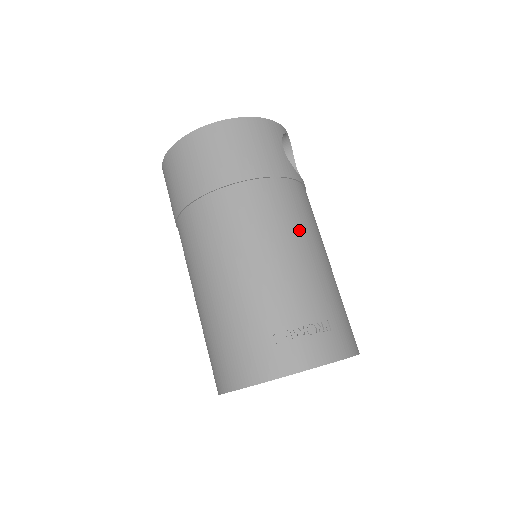
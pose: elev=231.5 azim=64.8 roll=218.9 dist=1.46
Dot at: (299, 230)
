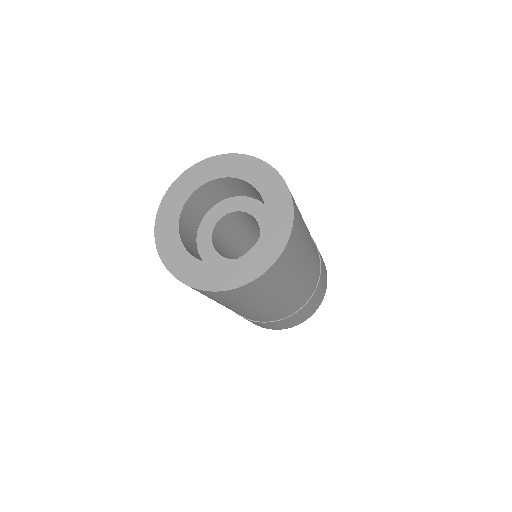
Dot at: occluded
